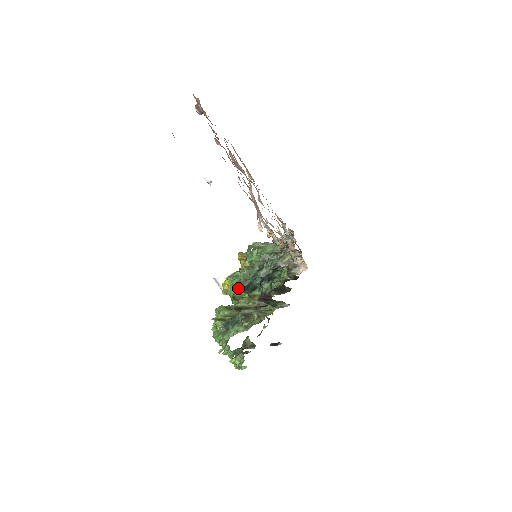
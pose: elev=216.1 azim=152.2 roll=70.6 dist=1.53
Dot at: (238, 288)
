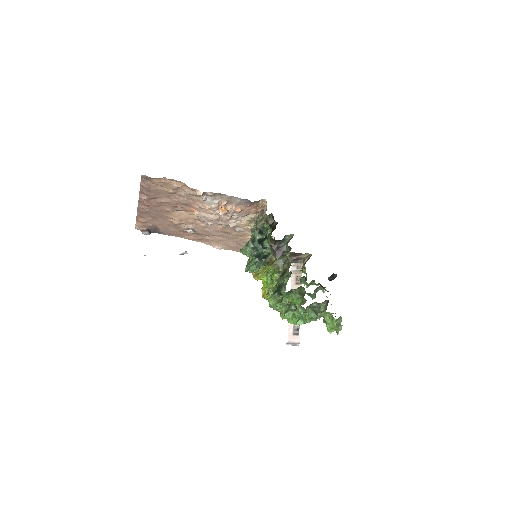
Dot at: (254, 264)
